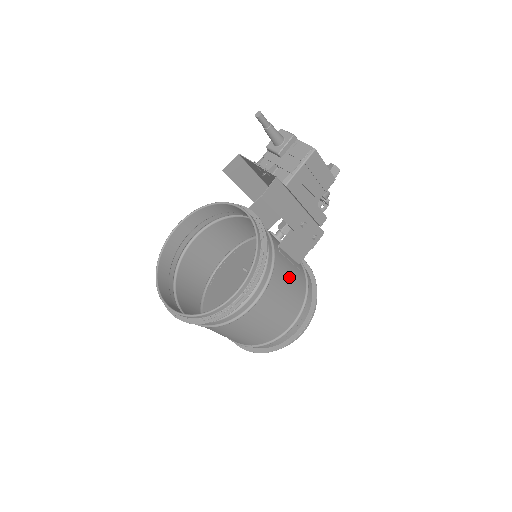
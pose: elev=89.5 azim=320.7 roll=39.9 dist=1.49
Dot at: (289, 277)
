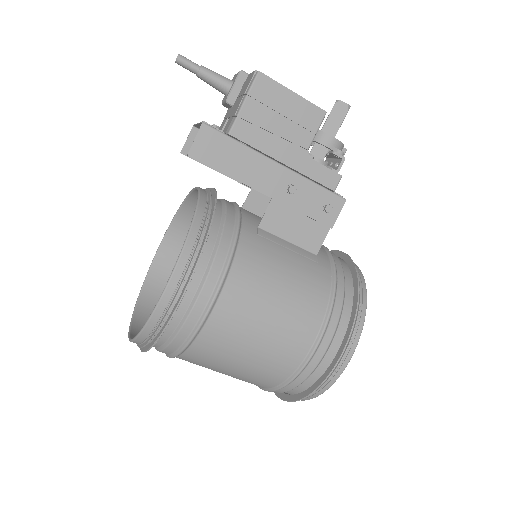
Dot at: (280, 269)
